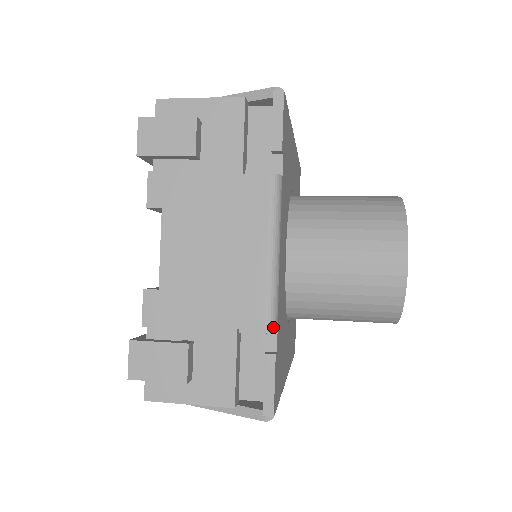
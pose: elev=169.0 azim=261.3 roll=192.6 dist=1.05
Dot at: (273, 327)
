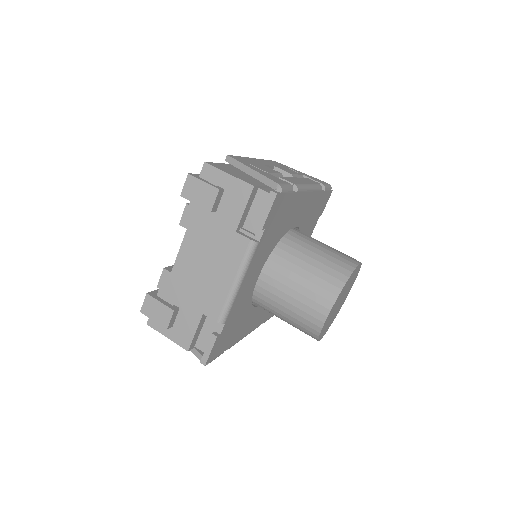
Dot at: (222, 322)
